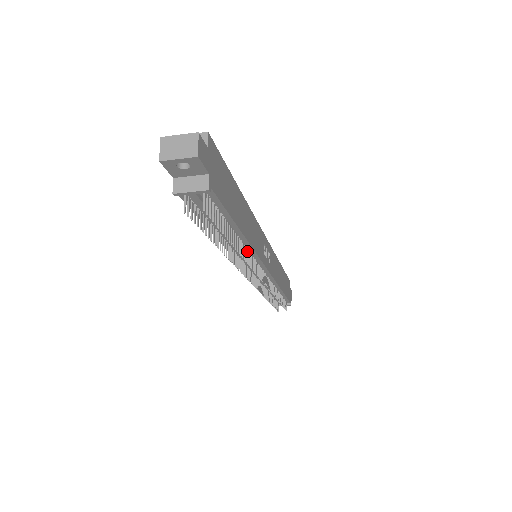
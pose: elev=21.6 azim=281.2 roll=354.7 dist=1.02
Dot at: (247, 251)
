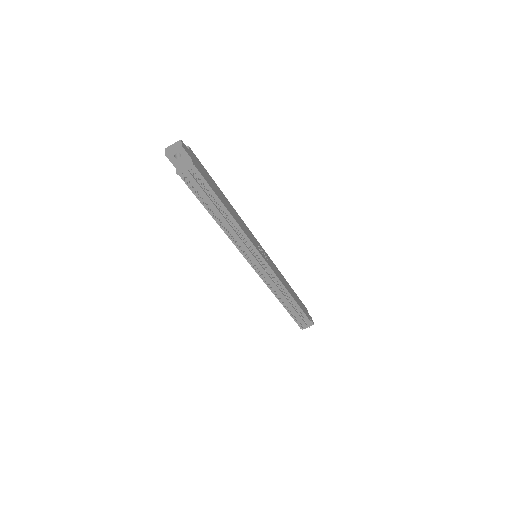
Dot at: (240, 233)
